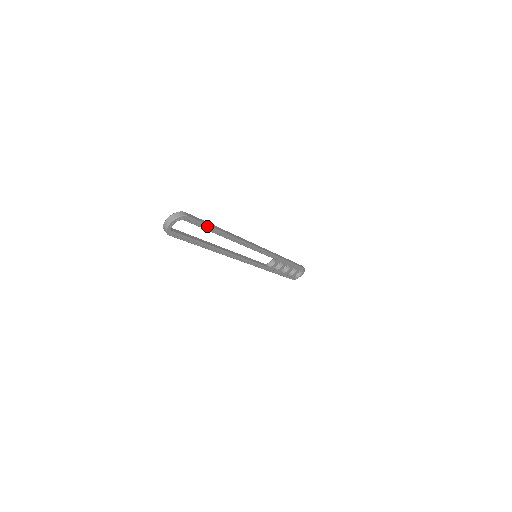
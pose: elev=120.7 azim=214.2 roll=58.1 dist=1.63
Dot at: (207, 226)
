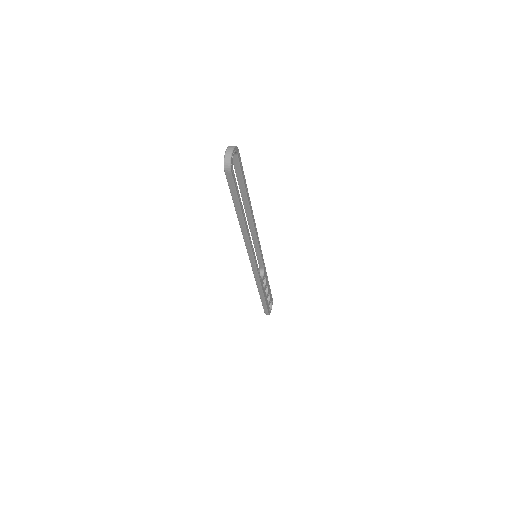
Dot at: (244, 177)
